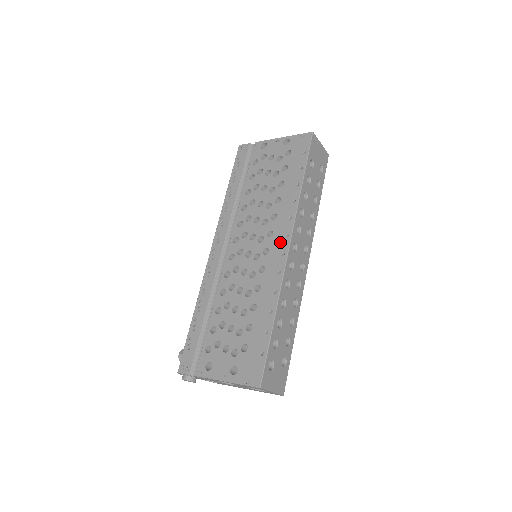
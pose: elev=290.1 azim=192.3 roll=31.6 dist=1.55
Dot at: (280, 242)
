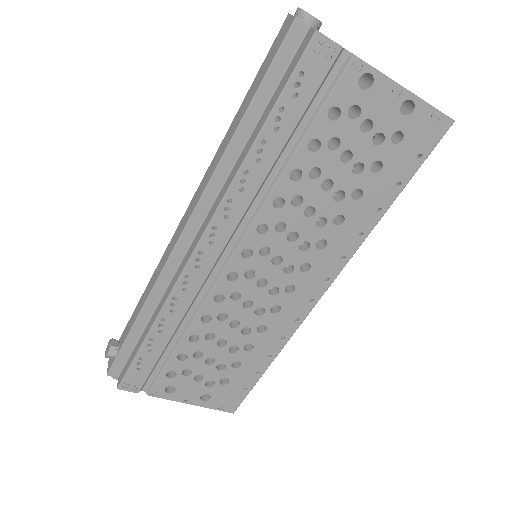
Dot at: (315, 285)
